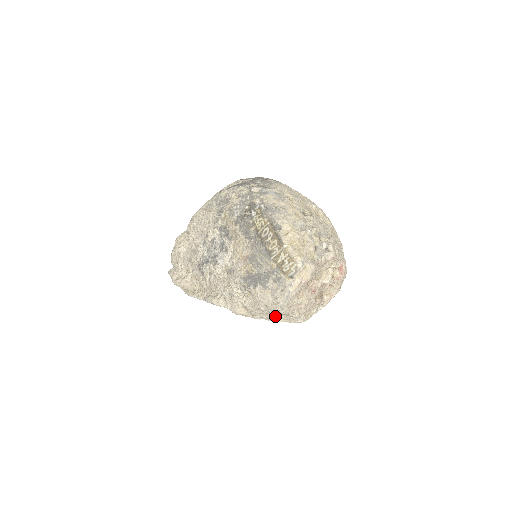
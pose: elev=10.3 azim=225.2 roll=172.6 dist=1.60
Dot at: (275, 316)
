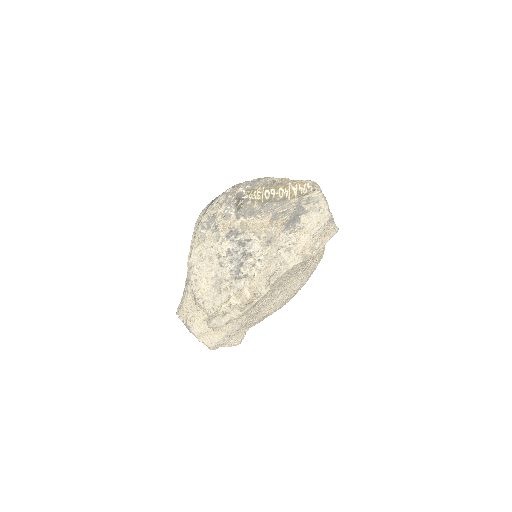
Dot at: (324, 236)
